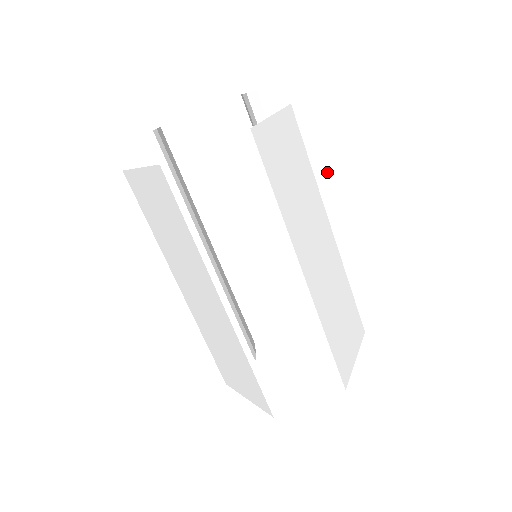
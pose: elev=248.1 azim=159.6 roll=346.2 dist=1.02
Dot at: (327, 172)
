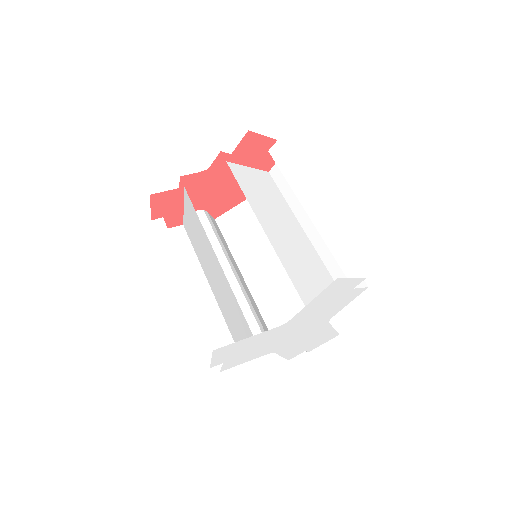
Dot at: (293, 197)
